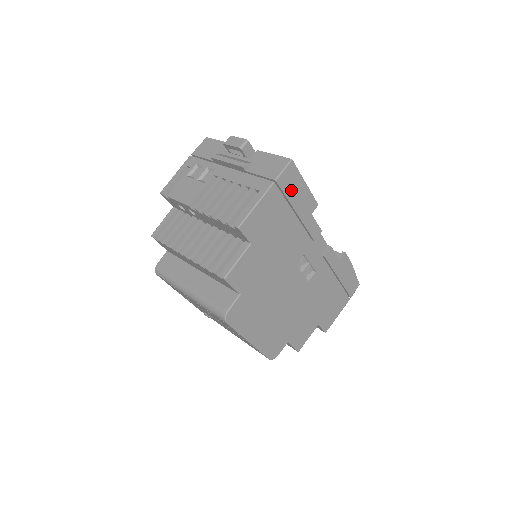
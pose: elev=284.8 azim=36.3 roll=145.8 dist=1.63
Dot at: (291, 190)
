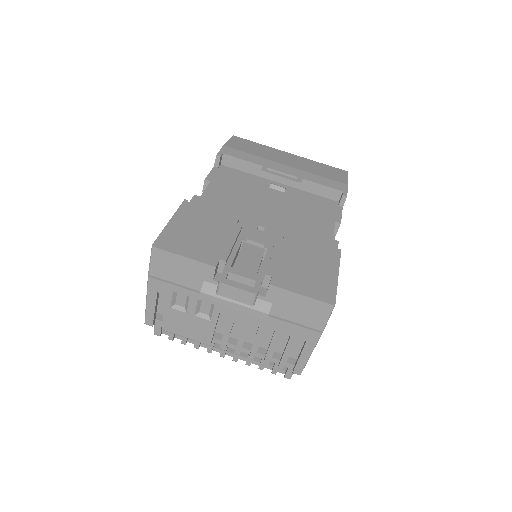
Dot at: occluded
